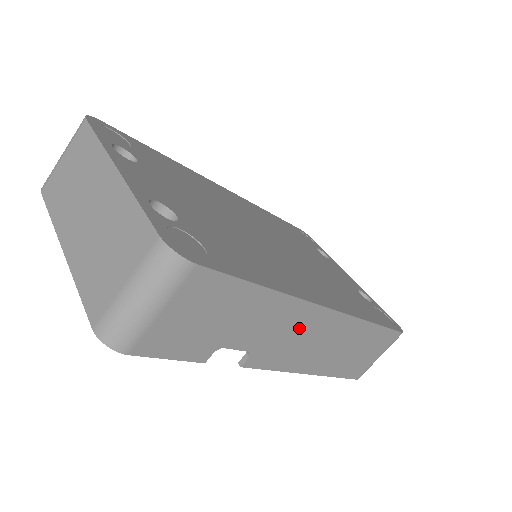
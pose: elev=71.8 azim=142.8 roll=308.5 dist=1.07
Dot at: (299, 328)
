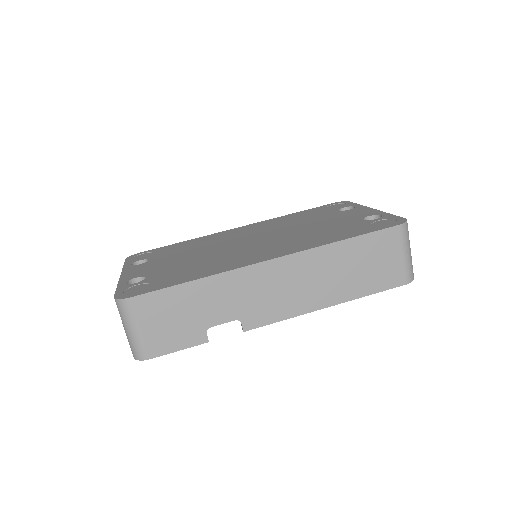
Dot at: (259, 286)
